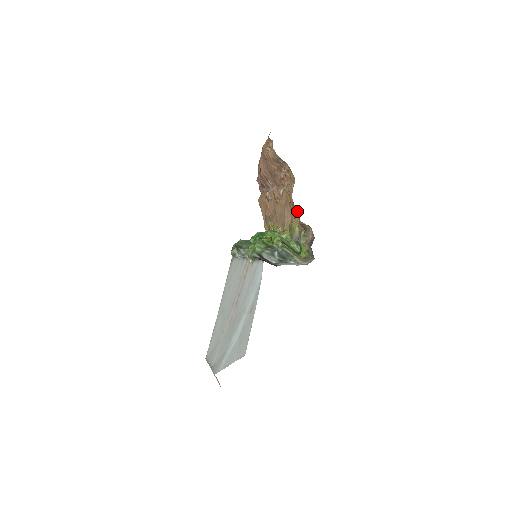
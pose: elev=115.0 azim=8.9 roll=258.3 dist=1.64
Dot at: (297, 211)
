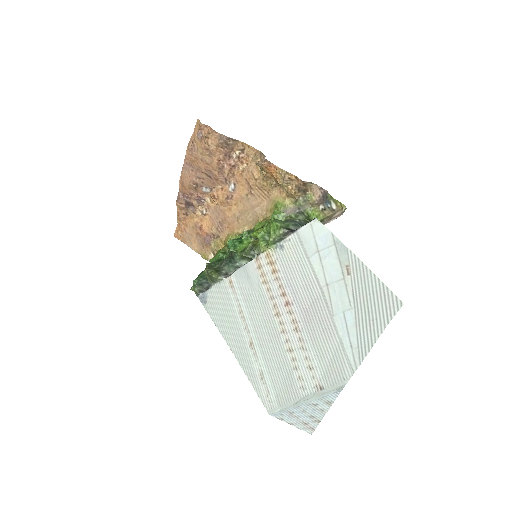
Dot at: (290, 174)
